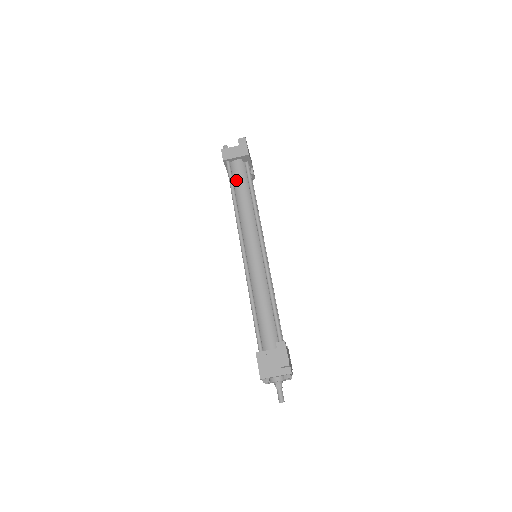
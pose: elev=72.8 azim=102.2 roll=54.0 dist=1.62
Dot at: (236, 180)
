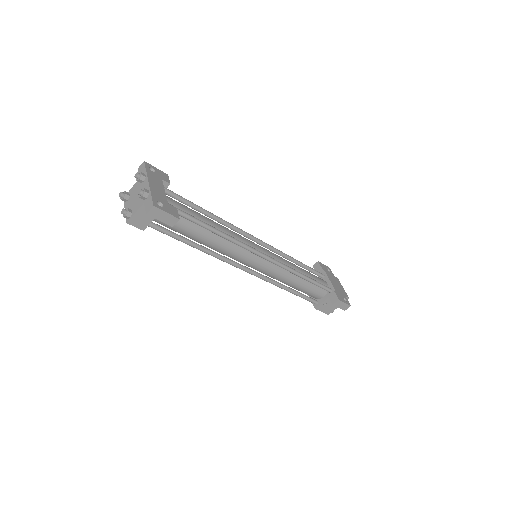
Dot at: (177, 230)
